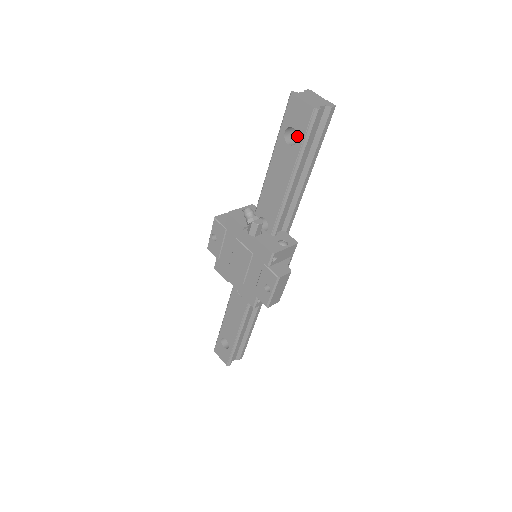
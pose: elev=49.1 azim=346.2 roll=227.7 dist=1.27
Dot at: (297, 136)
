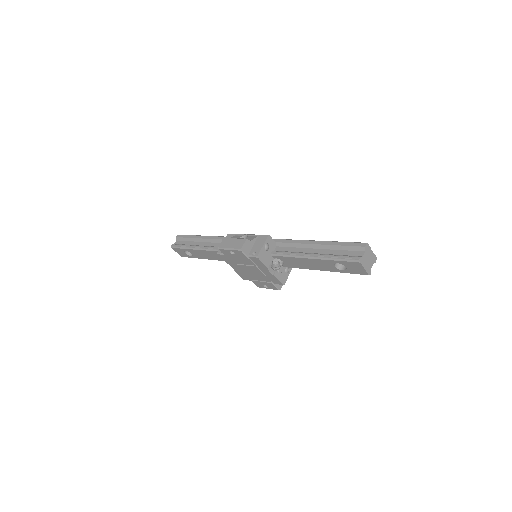
Dot at: occluded
